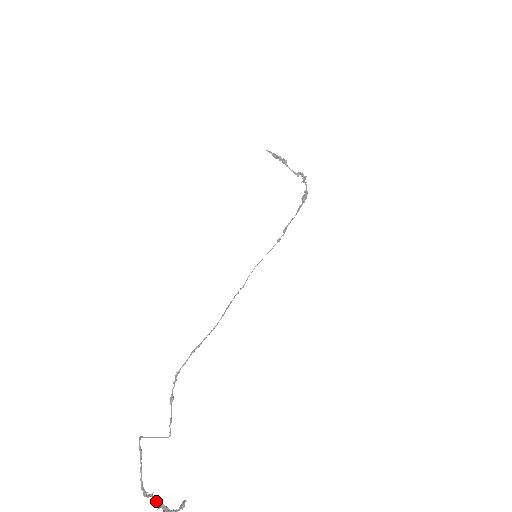
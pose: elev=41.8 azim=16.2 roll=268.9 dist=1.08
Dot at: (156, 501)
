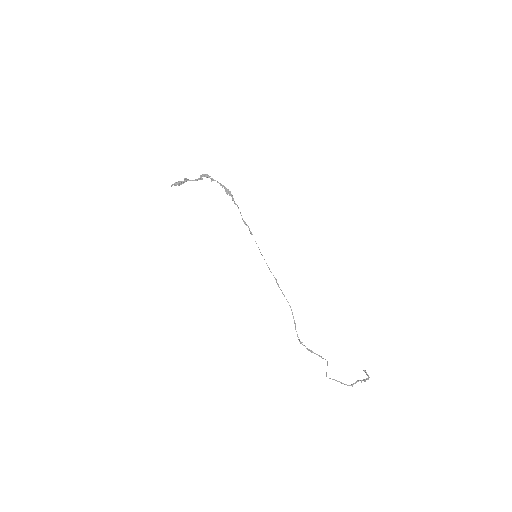
Dot at: occluded
